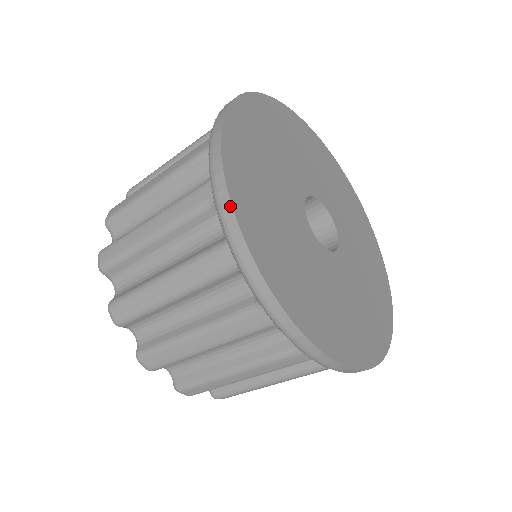
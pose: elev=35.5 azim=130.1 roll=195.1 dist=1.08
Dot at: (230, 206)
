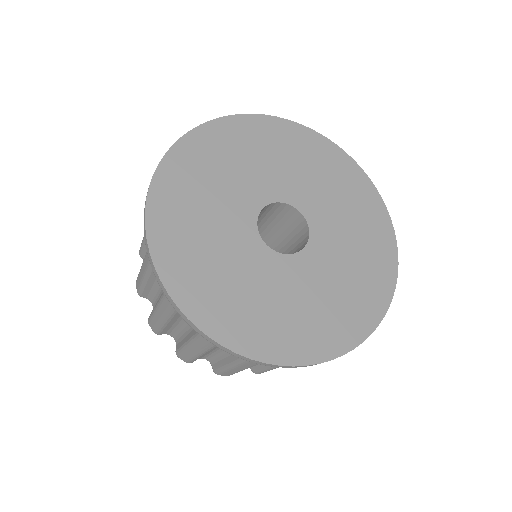
Dot at: (187, 319)
